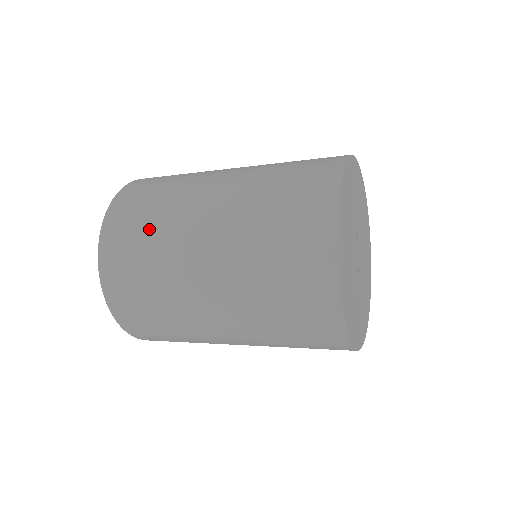
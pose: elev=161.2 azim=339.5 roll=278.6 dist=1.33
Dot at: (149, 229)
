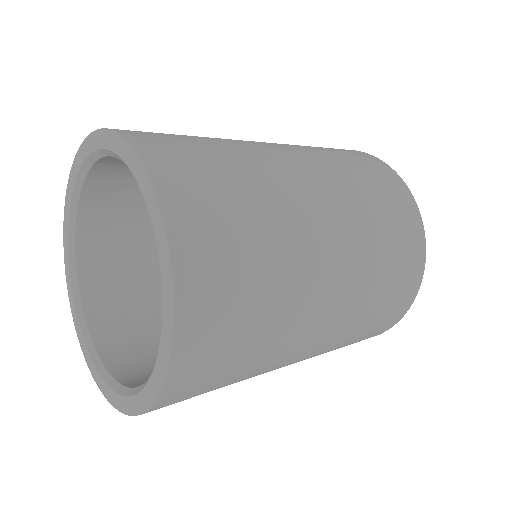
Dot at: (262, 300)
